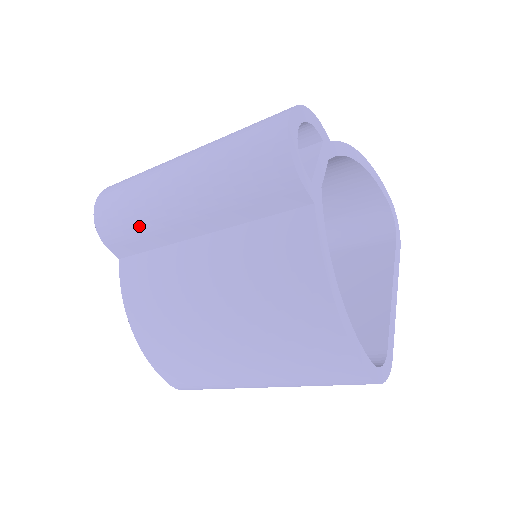
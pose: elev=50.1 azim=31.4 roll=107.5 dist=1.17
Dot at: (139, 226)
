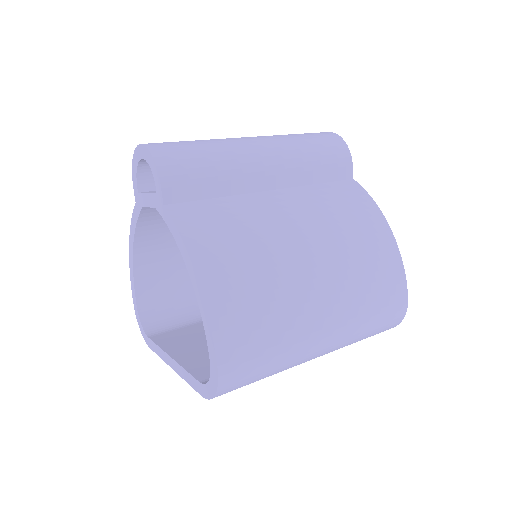
Dot at: (217, 167)
